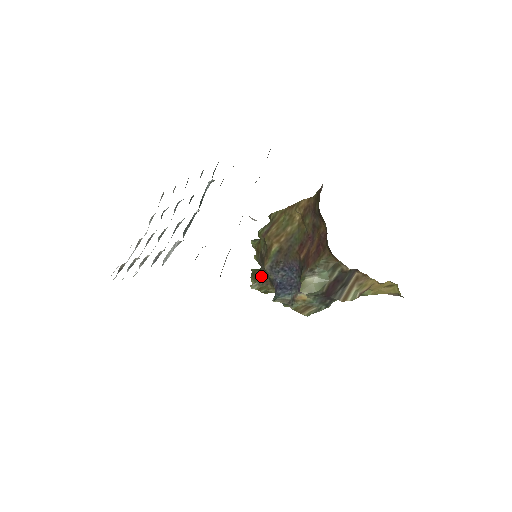
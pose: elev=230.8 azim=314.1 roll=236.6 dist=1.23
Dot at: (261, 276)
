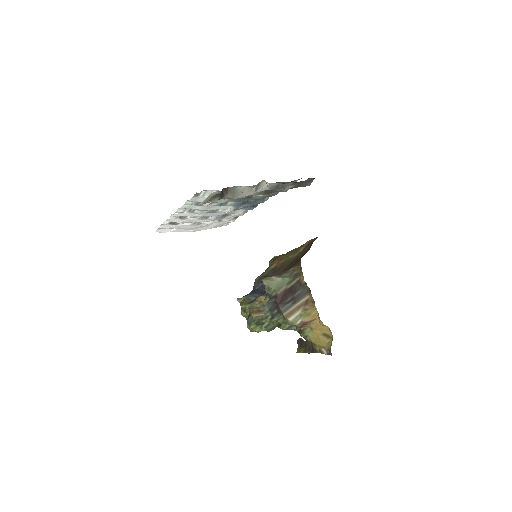
Dot at: occluded
